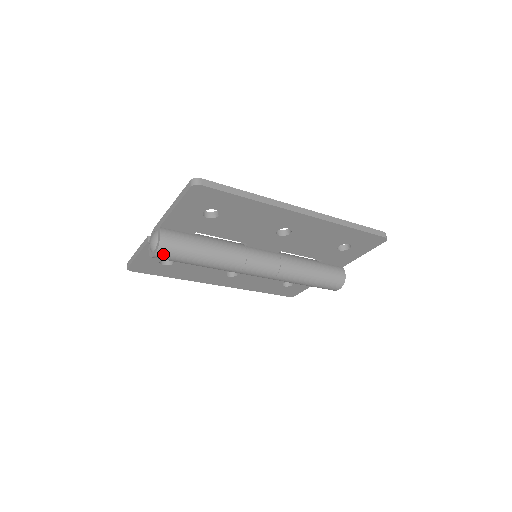
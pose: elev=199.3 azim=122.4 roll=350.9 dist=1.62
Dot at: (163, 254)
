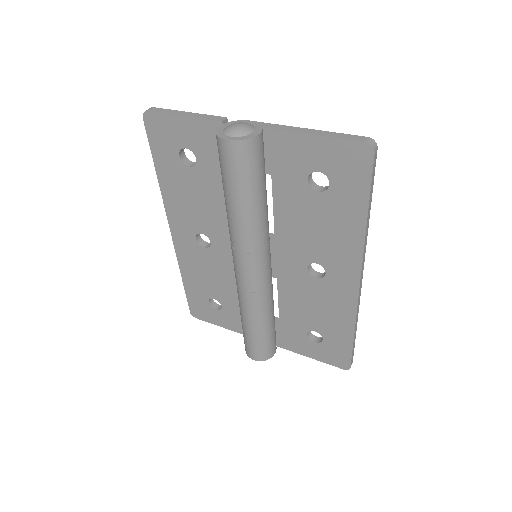
Dot at: (236, 150)
